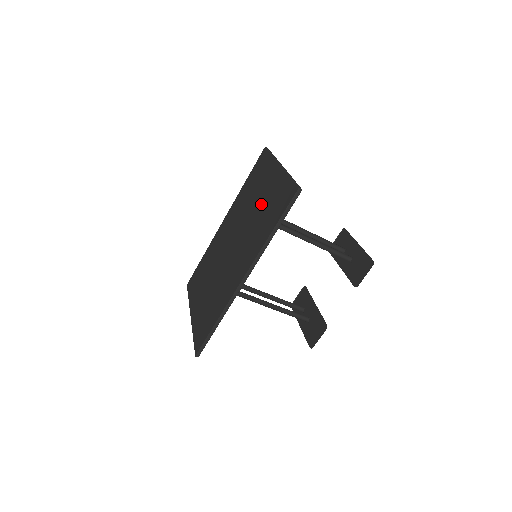
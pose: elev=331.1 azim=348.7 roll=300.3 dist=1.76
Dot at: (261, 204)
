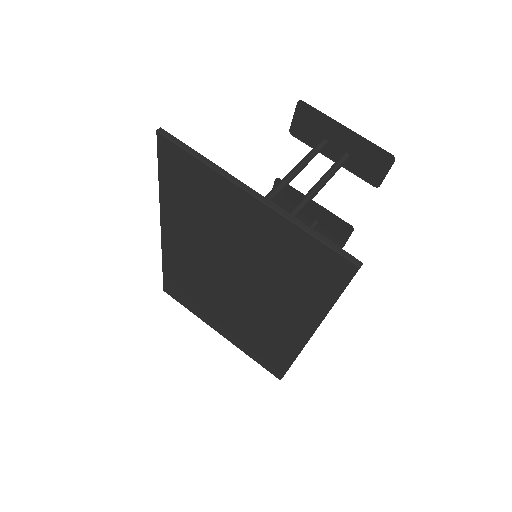
Dot at: (258, 250)
